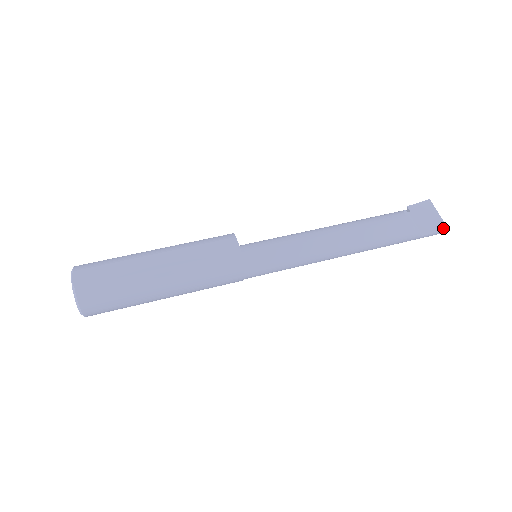
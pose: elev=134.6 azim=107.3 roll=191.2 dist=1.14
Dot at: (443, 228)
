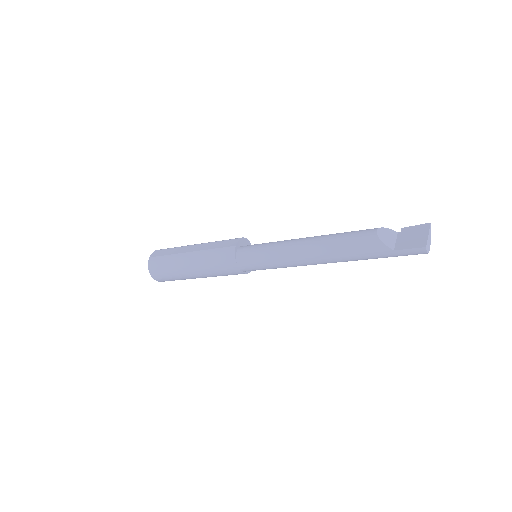
Dot at: (421, 245)
